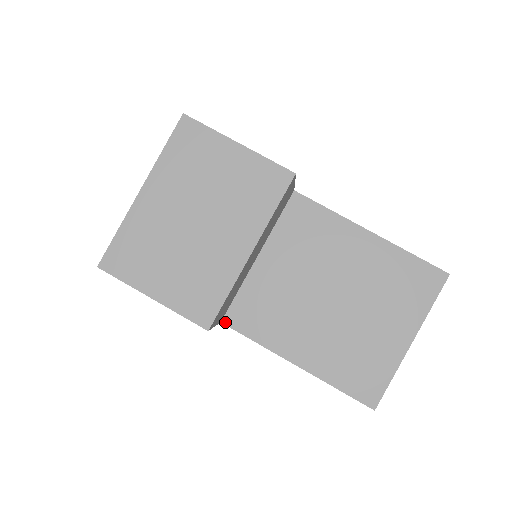
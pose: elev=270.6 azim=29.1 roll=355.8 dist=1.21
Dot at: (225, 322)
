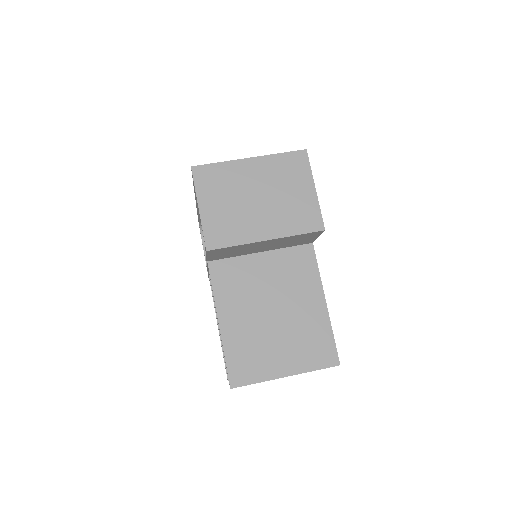
Dot at: (210, 264)
